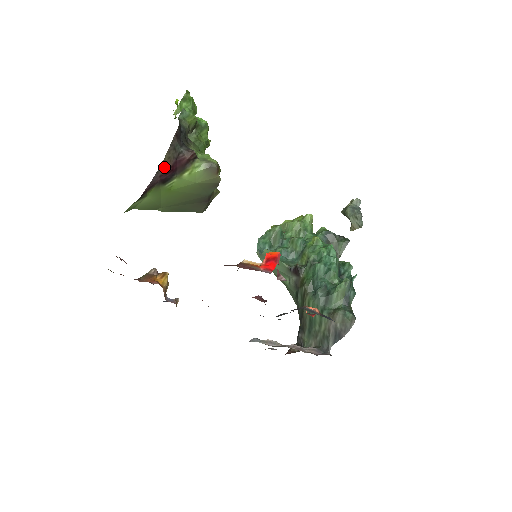
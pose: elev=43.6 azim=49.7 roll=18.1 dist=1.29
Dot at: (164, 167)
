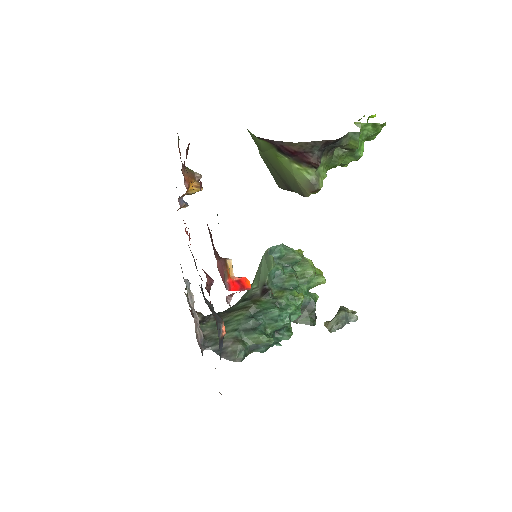
Dot at: (291, 145)
